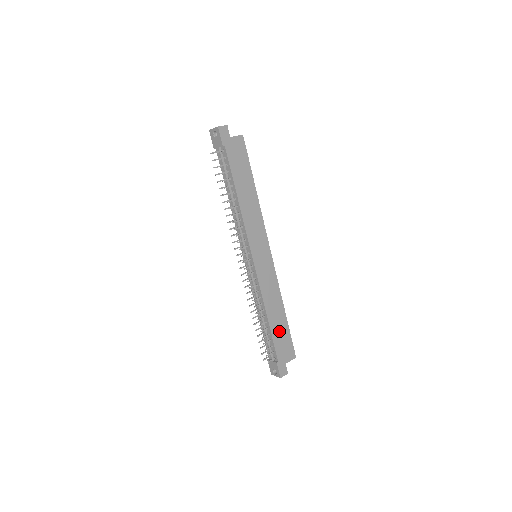
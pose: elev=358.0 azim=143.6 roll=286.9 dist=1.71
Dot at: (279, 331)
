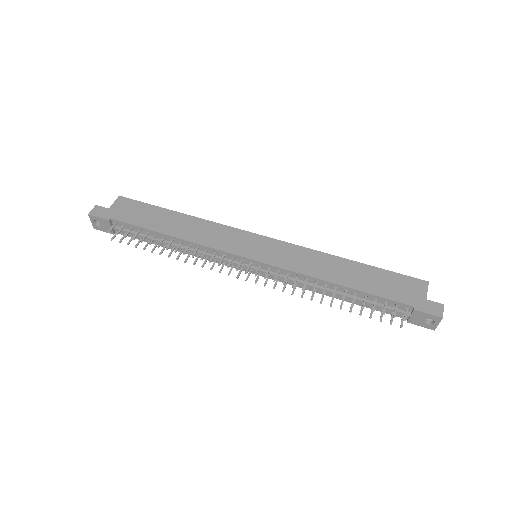
Dot at: (371, 282)
